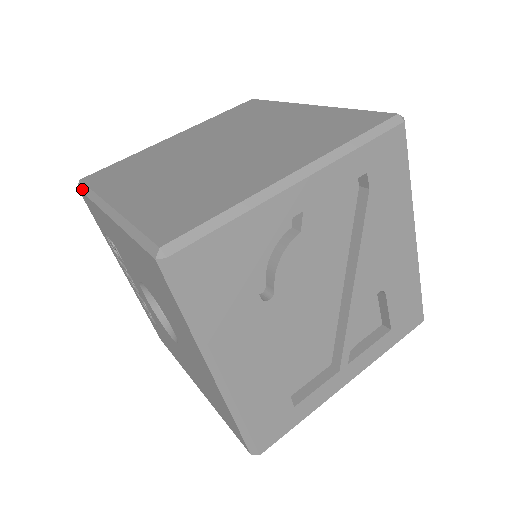
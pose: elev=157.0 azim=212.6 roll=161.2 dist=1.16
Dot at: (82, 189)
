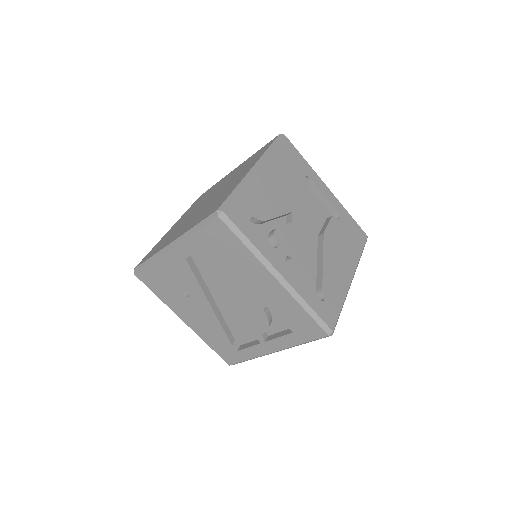
Dot at: occluded
